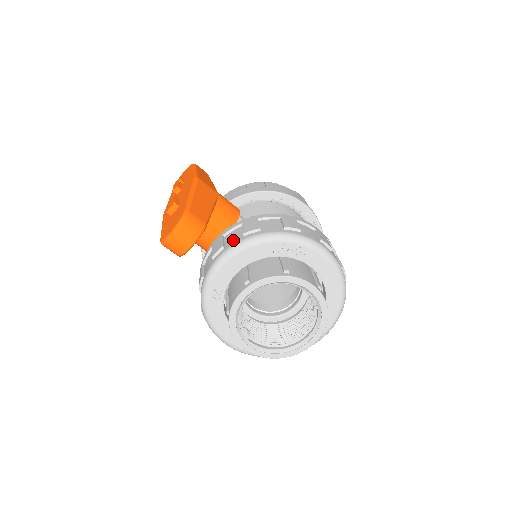
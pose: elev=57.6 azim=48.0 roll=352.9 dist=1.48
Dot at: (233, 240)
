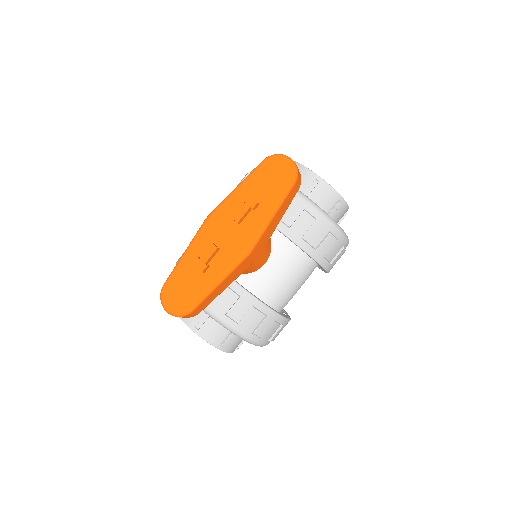
Dot at: (218, 306)
